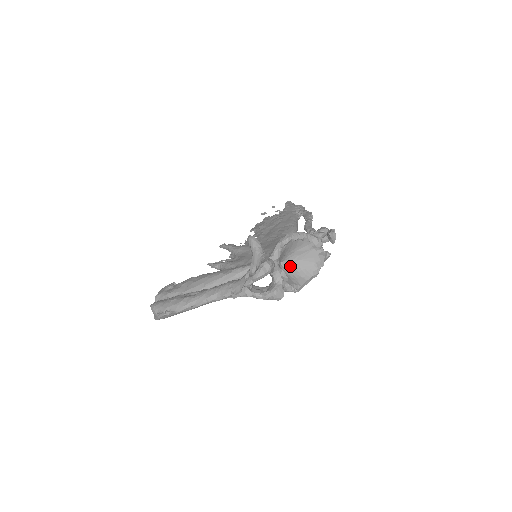
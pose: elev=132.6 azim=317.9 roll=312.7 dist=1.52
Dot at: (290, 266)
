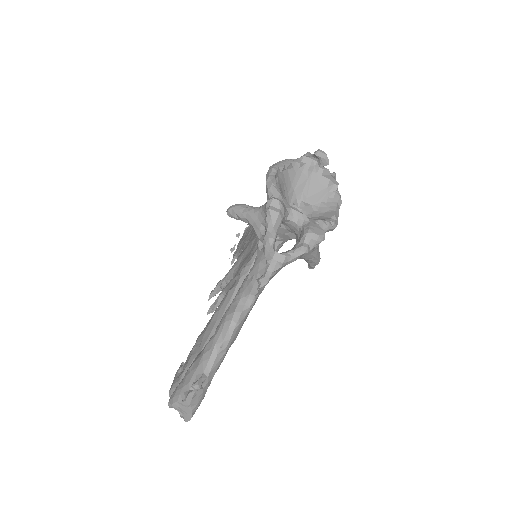
Dot at: occluded
